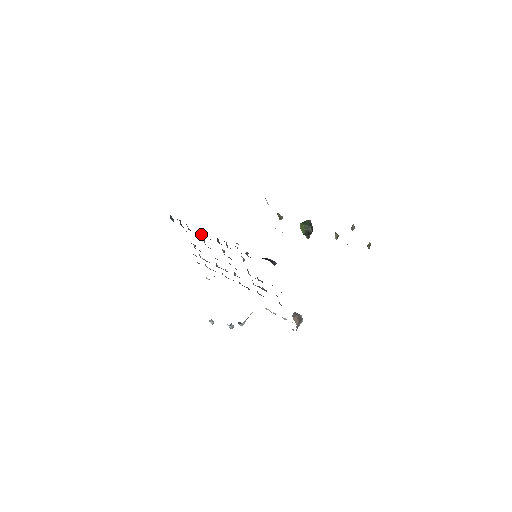
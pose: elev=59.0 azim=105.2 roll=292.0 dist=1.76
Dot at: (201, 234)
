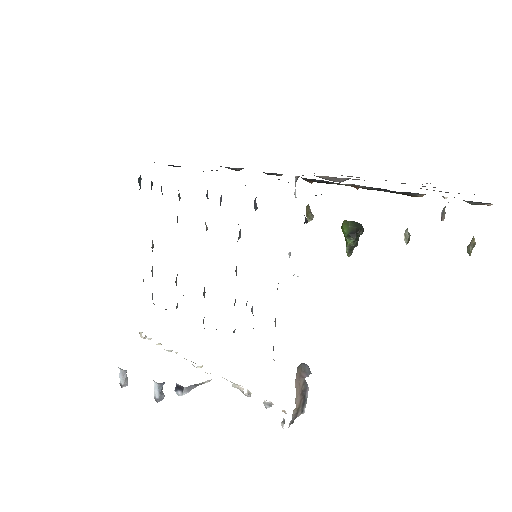
Dot at: (179, 197)
